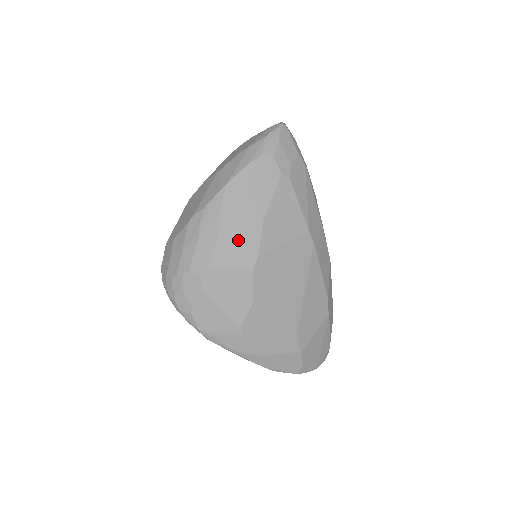
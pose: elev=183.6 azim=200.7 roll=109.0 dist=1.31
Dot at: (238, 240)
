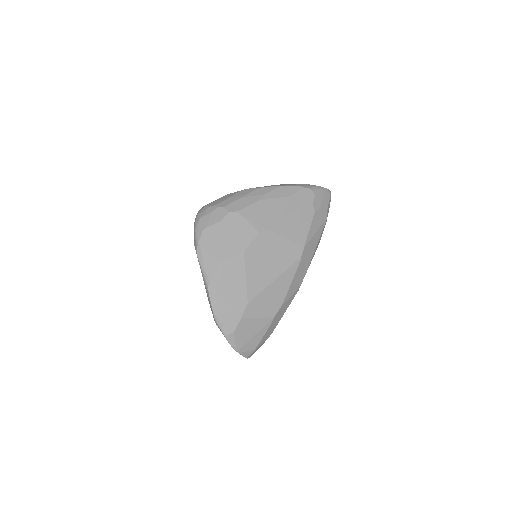
Dot at: (264, 213)
